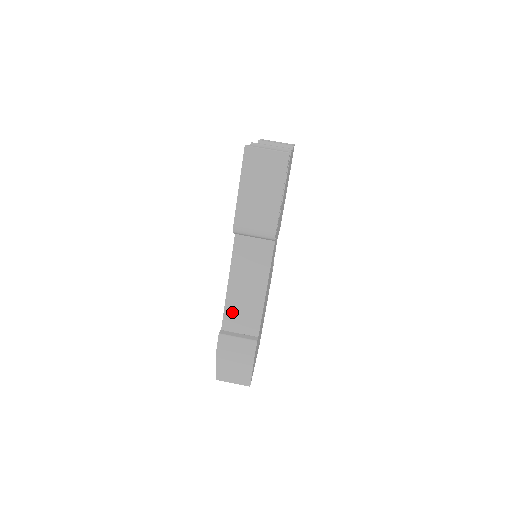
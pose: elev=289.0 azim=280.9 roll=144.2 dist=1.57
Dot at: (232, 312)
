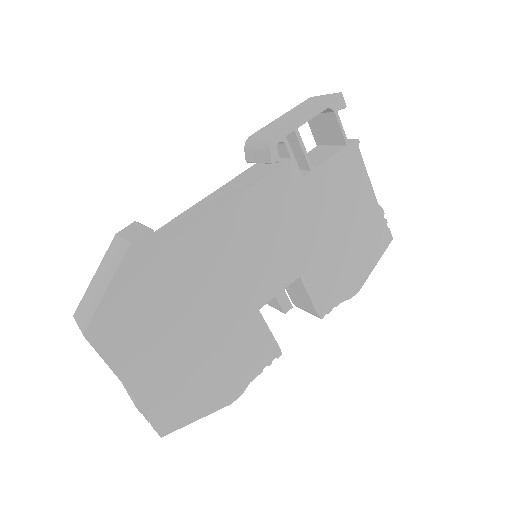
Dot at: (171, 225)
